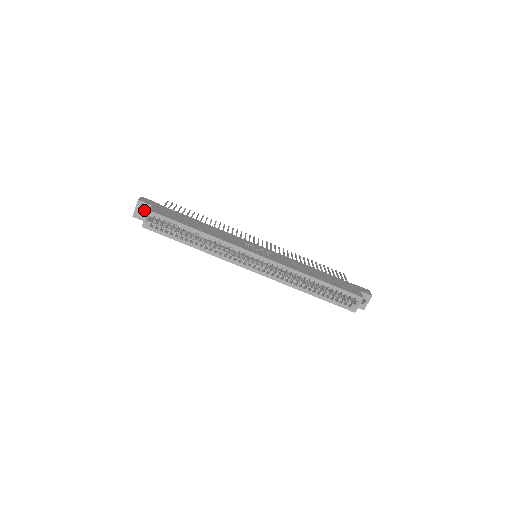
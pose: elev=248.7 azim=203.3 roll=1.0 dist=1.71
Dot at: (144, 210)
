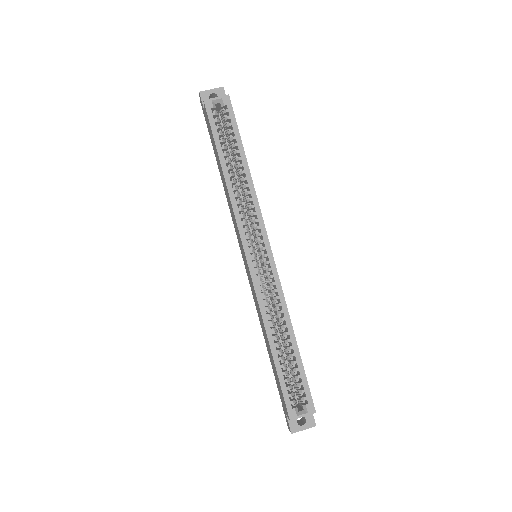
Dot at: occluded
